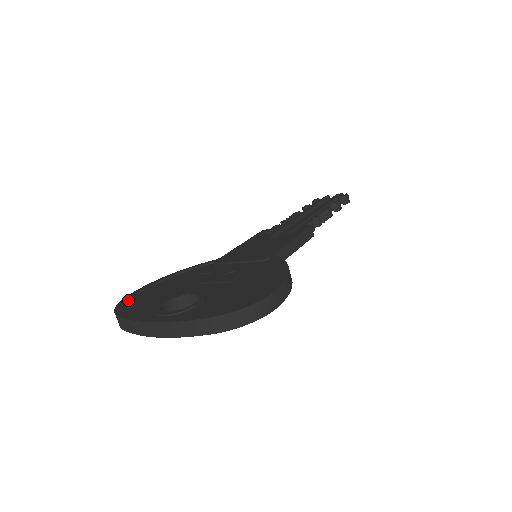
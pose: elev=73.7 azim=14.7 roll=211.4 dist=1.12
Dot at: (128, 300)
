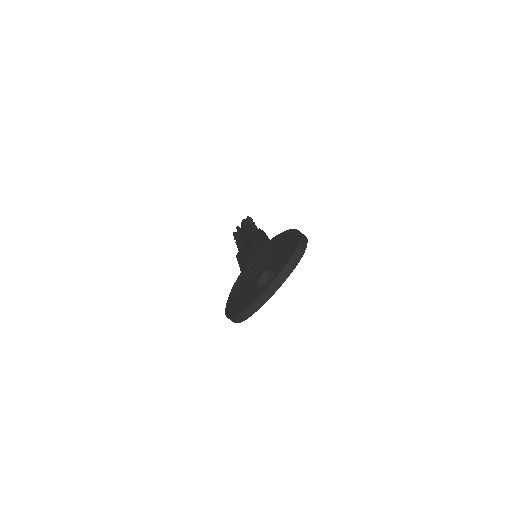
Dot at: (231, 314)
